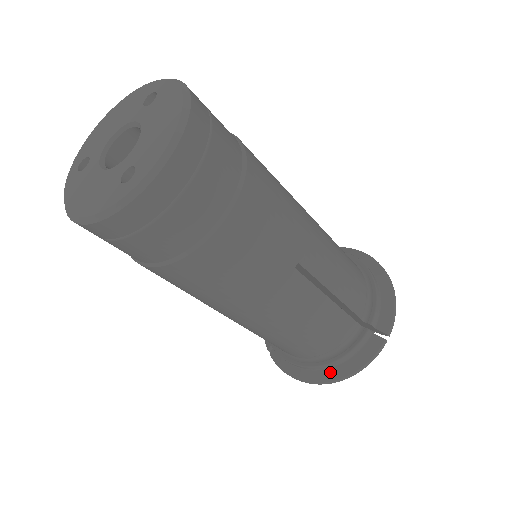
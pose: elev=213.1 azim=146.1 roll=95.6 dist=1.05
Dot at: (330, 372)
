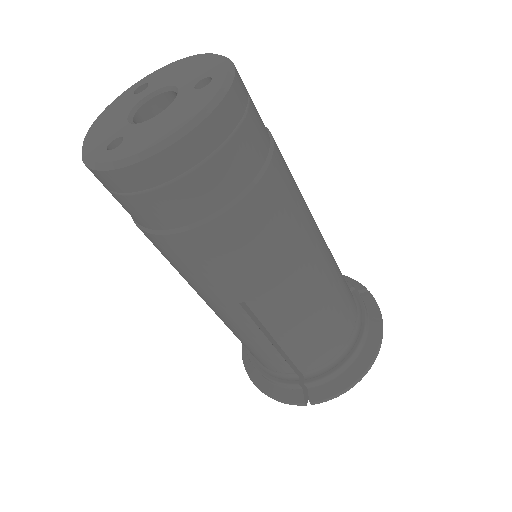
Dot at: (256, 374)
